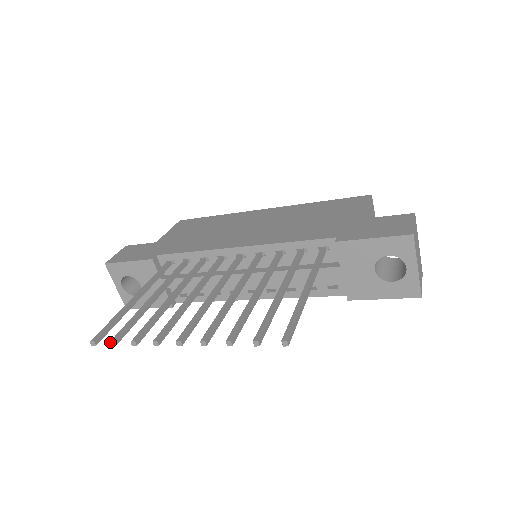
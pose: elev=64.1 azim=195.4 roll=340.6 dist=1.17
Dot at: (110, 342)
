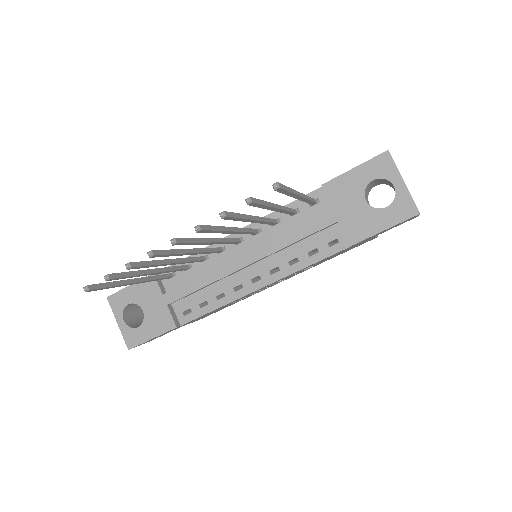
Dot at: (104, 276)
